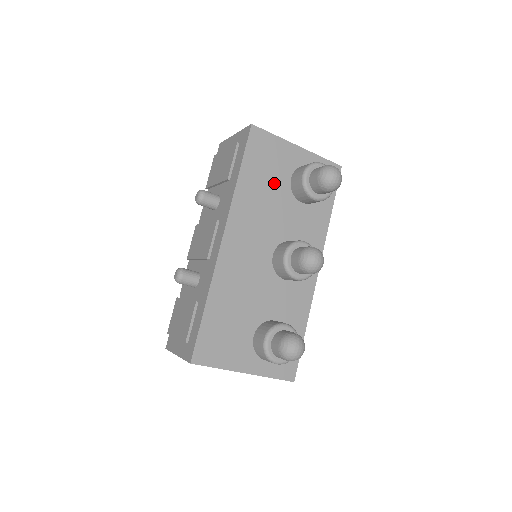
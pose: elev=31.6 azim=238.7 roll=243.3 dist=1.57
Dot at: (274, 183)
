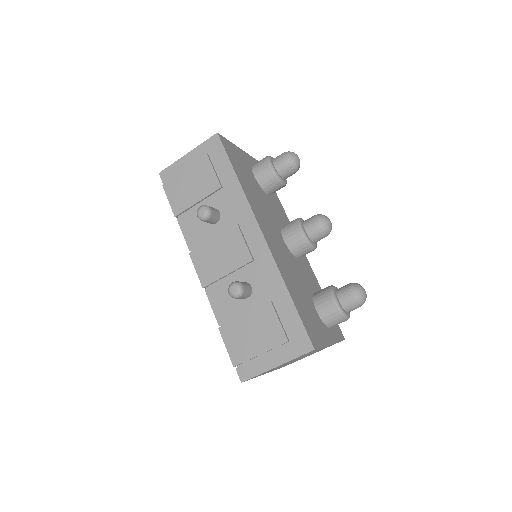
Dot at: (251, 181)
